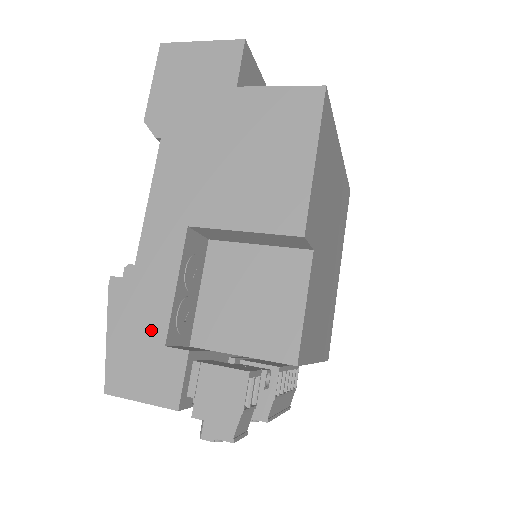
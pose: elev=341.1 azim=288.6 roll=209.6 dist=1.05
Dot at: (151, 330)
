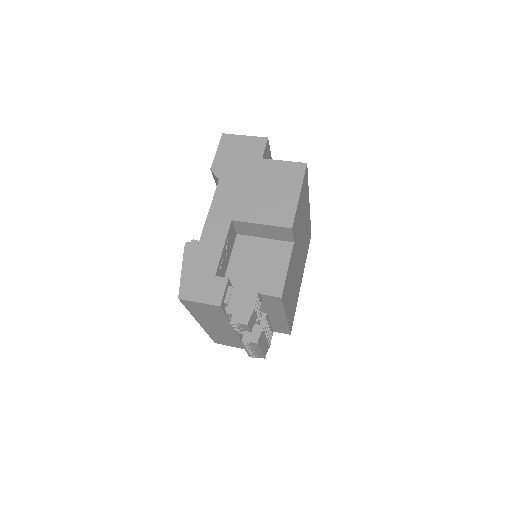
Dot at: (208, 268)
